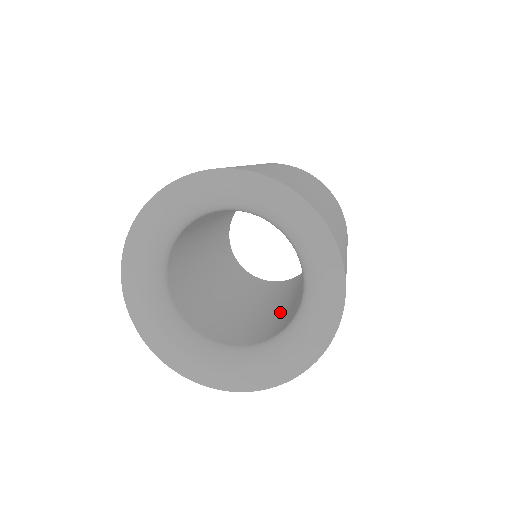
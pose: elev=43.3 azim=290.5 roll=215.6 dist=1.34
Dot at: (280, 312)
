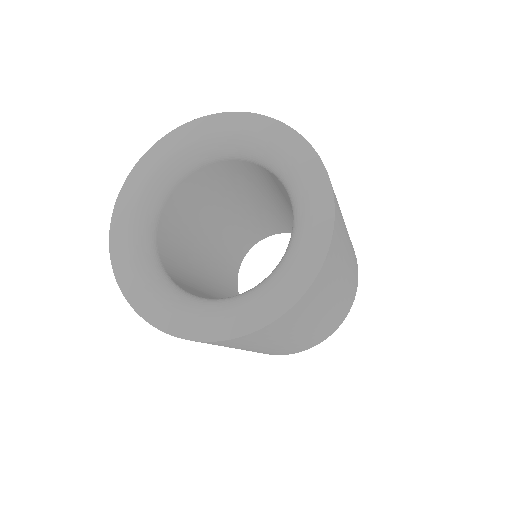
Dot at: occluded
